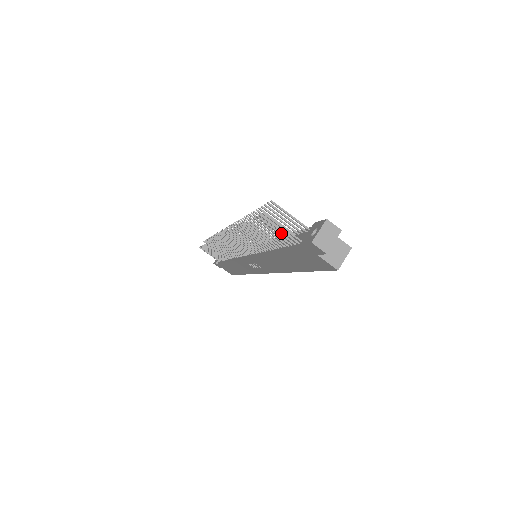
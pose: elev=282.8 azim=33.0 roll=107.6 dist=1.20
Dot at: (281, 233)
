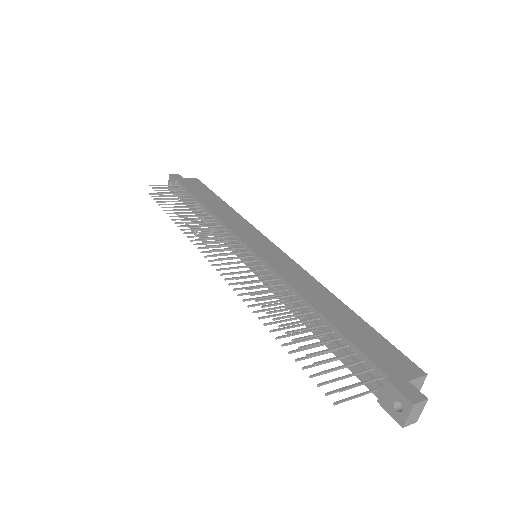
Dot at: occluded
